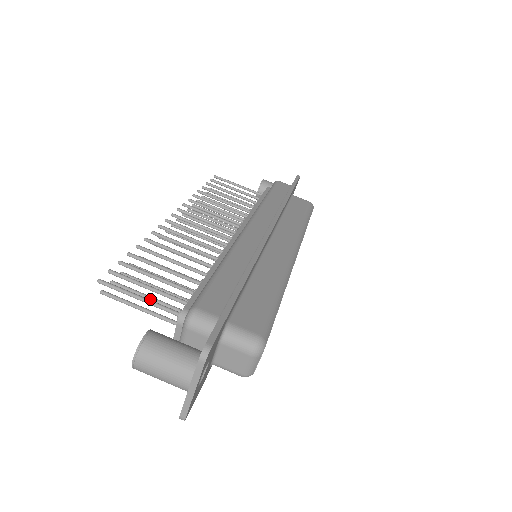
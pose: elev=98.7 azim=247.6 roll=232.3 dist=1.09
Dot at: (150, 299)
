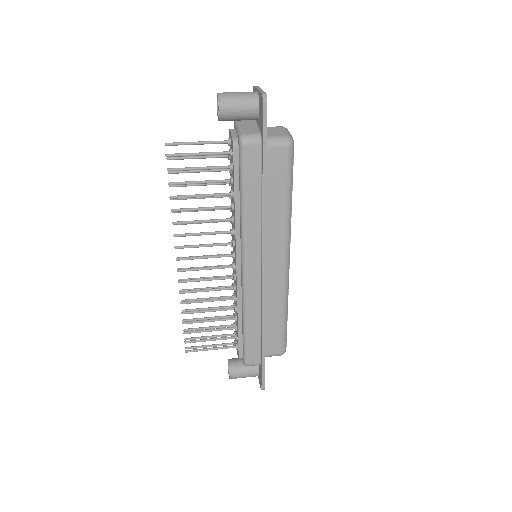
Dot at: (201, 167)
